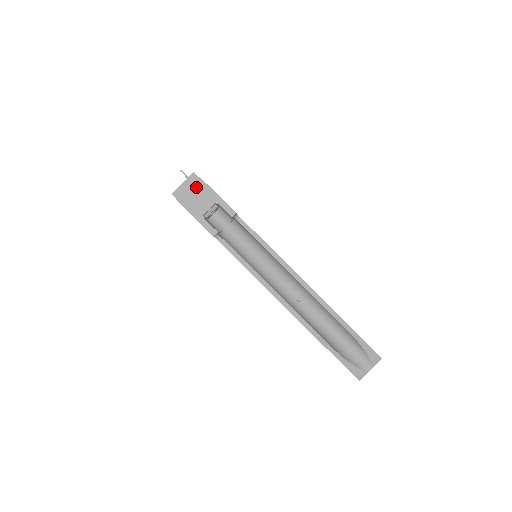
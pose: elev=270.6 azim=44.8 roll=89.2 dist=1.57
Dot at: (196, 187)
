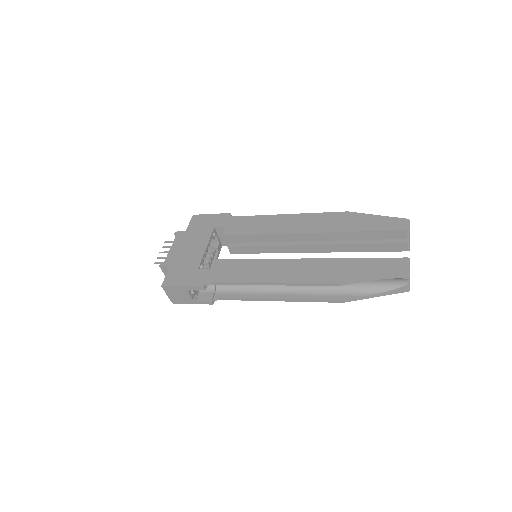
Dot at: (169, 292)
